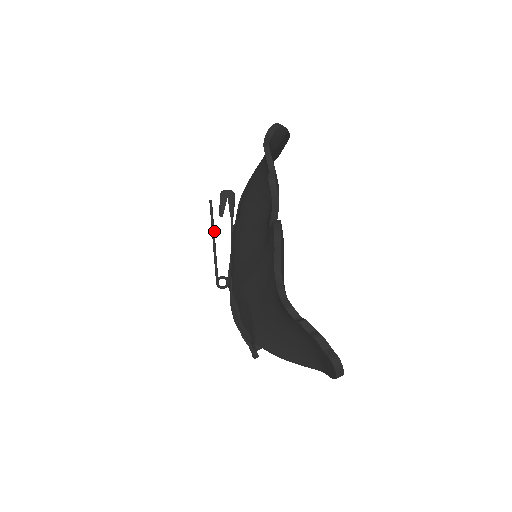
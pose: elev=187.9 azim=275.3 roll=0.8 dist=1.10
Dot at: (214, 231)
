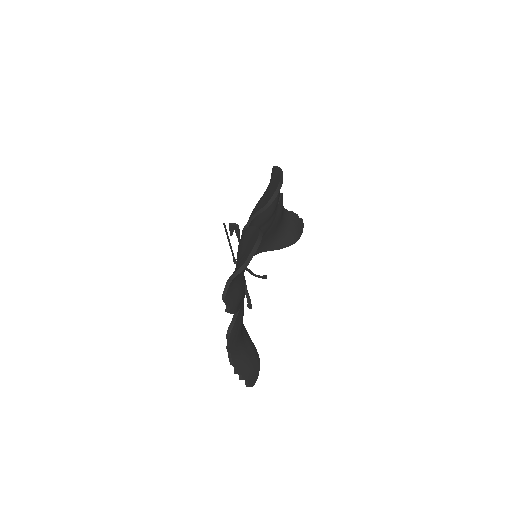
Dot at: occluded
